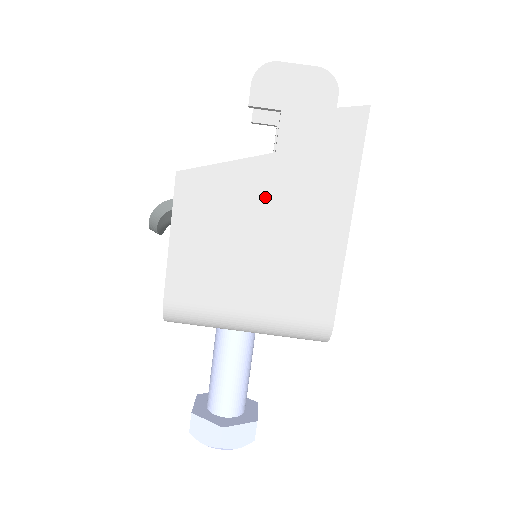
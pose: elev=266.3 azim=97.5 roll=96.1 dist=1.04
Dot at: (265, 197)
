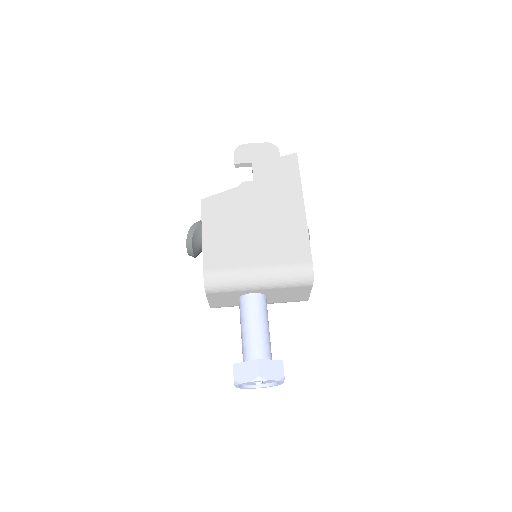
Dot at: (253, 203)
